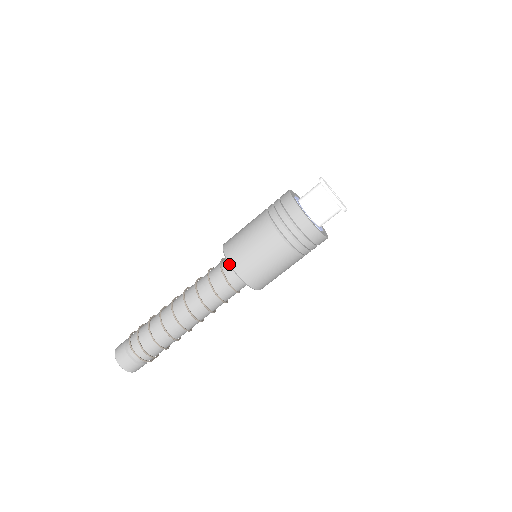
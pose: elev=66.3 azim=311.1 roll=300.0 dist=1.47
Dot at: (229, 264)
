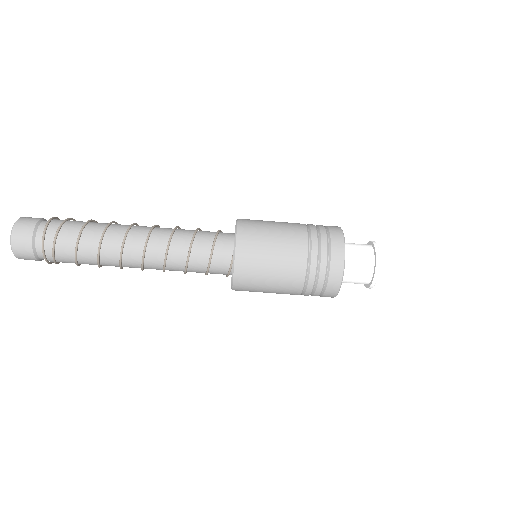
Dot at: (237, 221)
